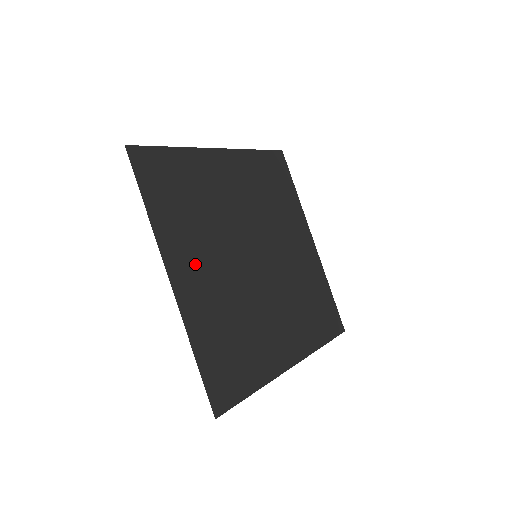
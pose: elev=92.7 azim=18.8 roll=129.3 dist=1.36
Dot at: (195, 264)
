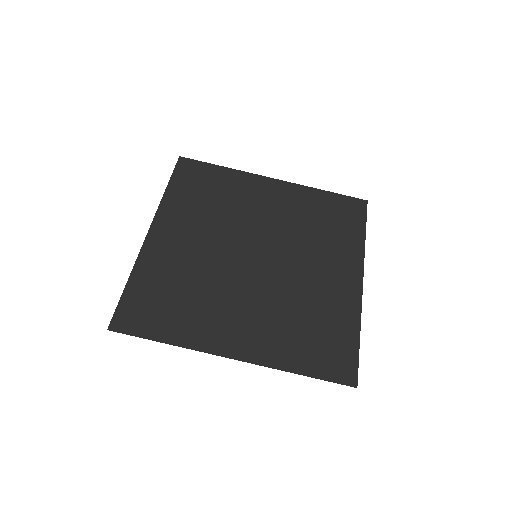
Dot at: (232, 325)
